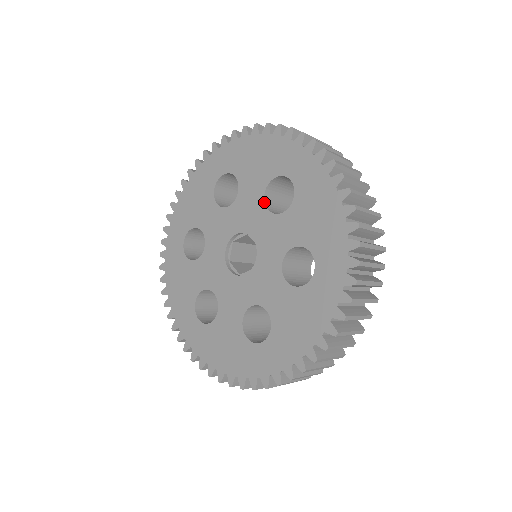
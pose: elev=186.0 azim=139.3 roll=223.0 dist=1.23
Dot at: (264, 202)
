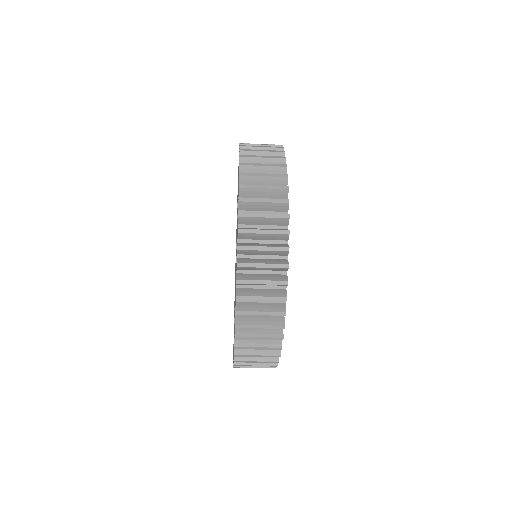
Dot at: occluded
